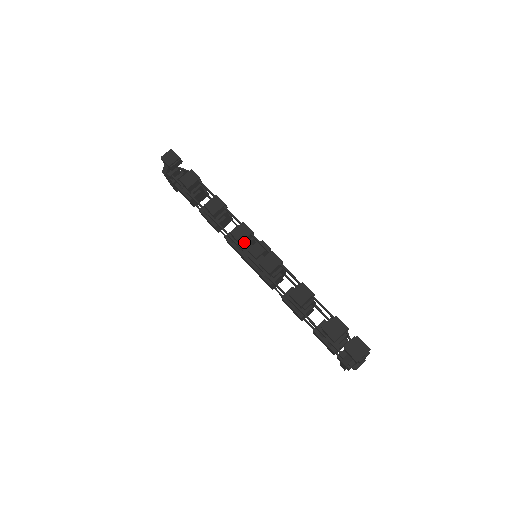
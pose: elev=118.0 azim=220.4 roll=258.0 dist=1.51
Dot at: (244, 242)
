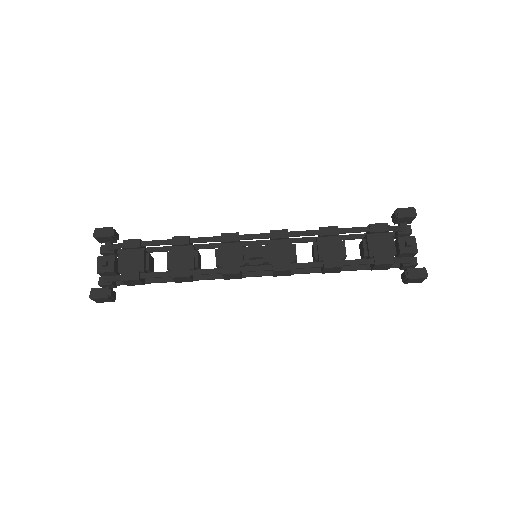
Dot at: (241, 272)
